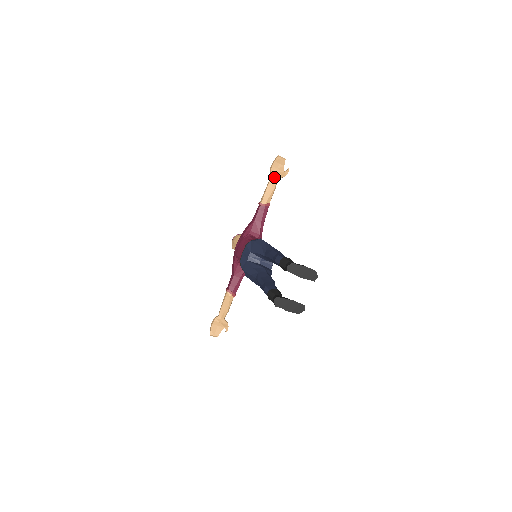
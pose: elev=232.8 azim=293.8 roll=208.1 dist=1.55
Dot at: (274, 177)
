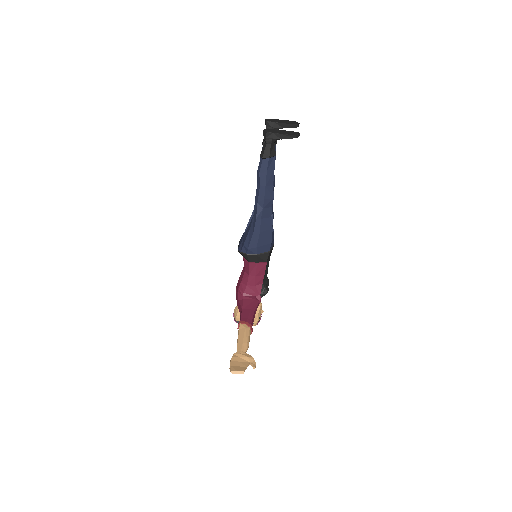
Dot at: occluded
